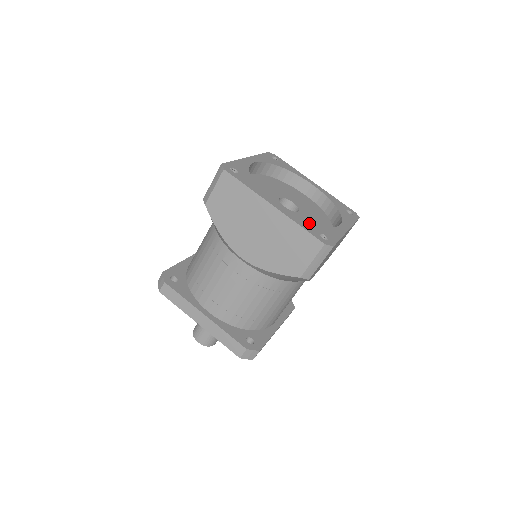
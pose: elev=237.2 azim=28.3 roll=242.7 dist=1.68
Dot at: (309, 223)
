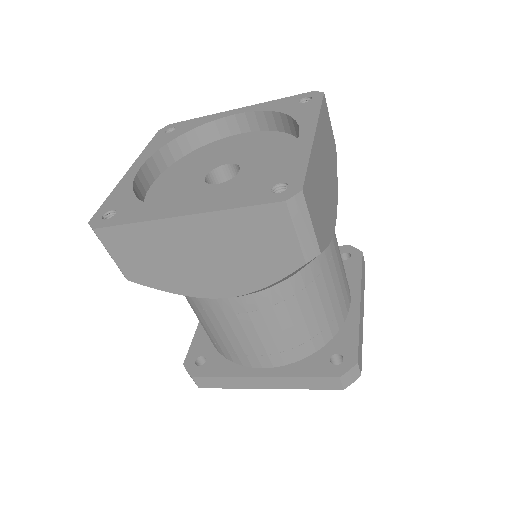
Dot at: (247, 188)
